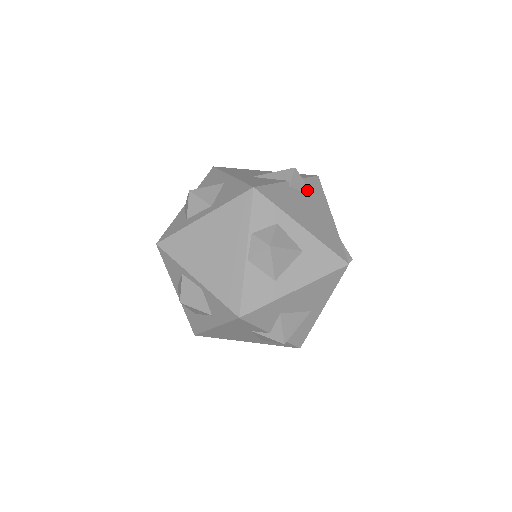
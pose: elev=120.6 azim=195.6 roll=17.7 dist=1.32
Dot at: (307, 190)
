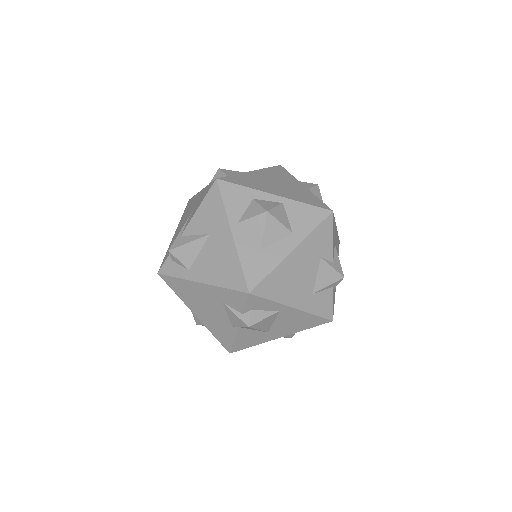
Dot at: occluded
